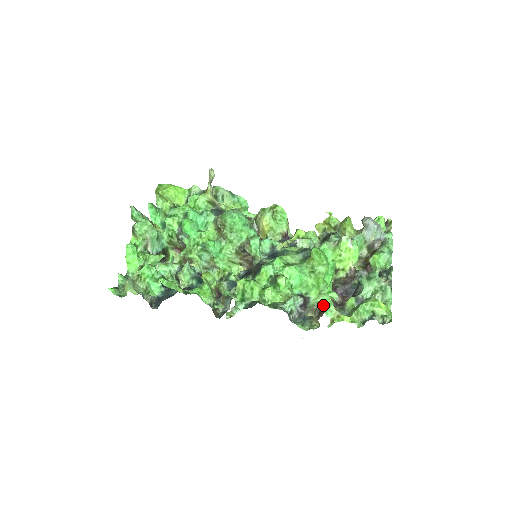
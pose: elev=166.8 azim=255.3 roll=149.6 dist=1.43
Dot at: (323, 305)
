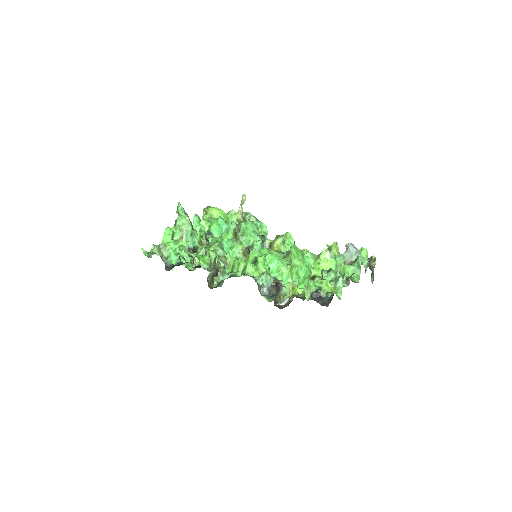
Dot at: (294, 296)
